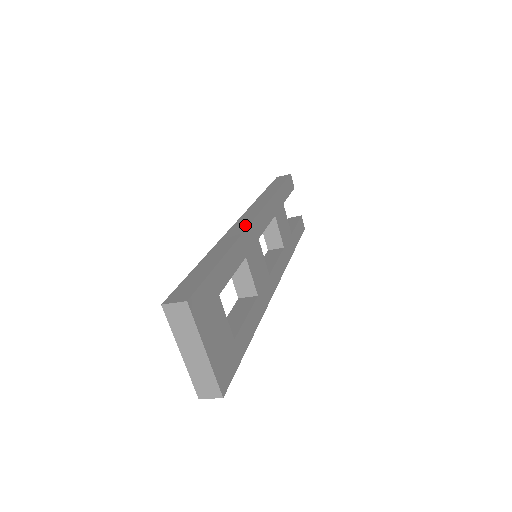
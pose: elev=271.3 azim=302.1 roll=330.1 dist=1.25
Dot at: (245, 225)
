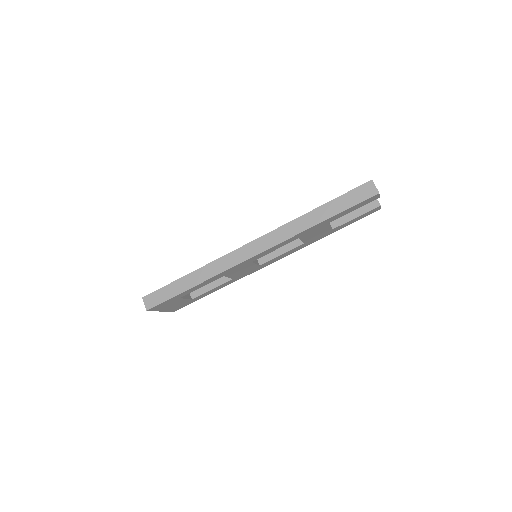
Dot at: (237, 261)
